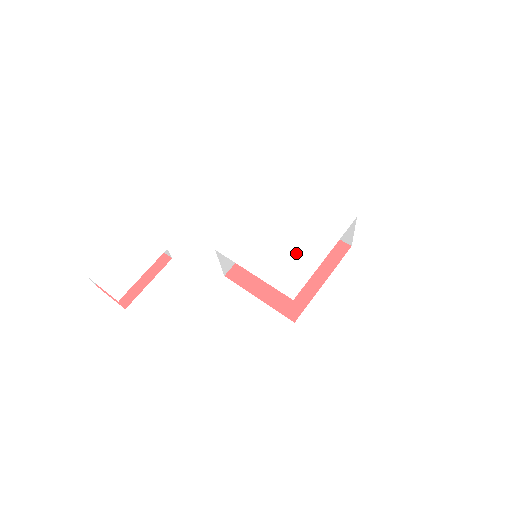
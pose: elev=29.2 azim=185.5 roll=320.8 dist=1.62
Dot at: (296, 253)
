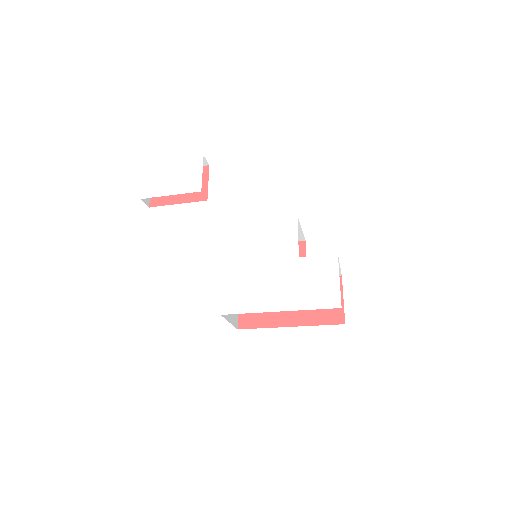
Dot at: (265, 285)
